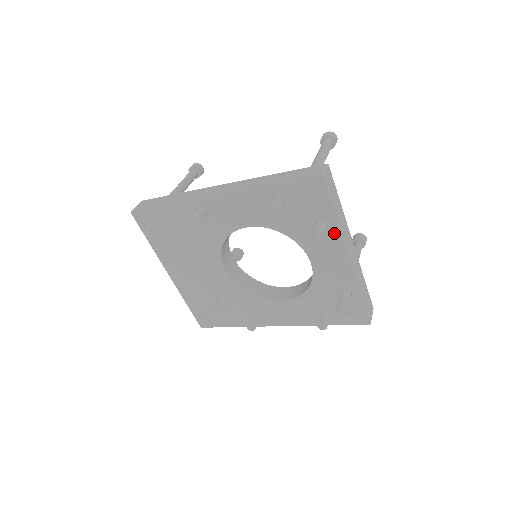
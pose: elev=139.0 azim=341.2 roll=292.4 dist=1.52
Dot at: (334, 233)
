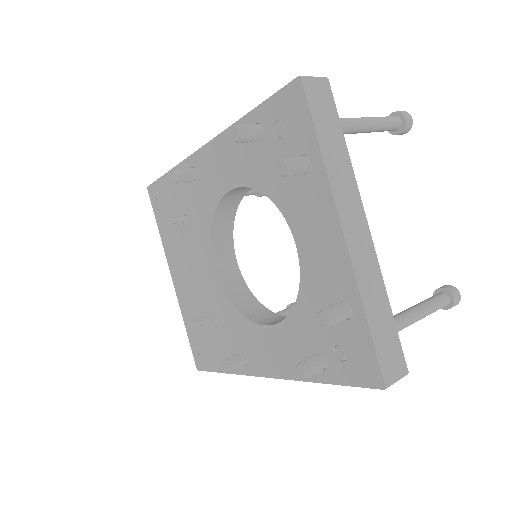
Dot at: (320, 182)
